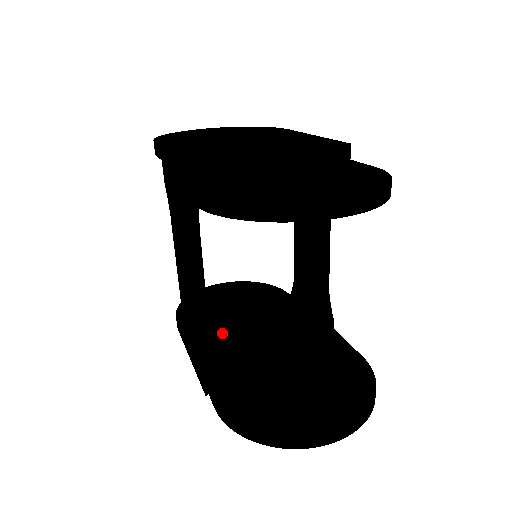
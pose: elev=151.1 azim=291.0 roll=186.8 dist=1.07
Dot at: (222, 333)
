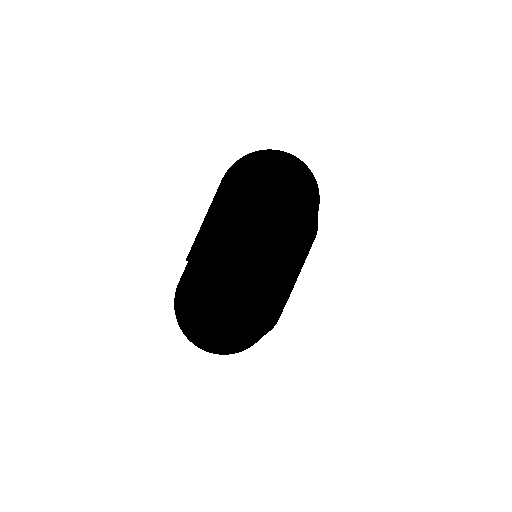
Dot at: occluded
